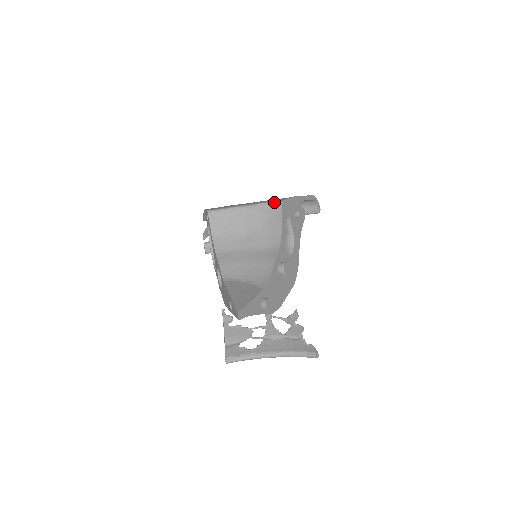
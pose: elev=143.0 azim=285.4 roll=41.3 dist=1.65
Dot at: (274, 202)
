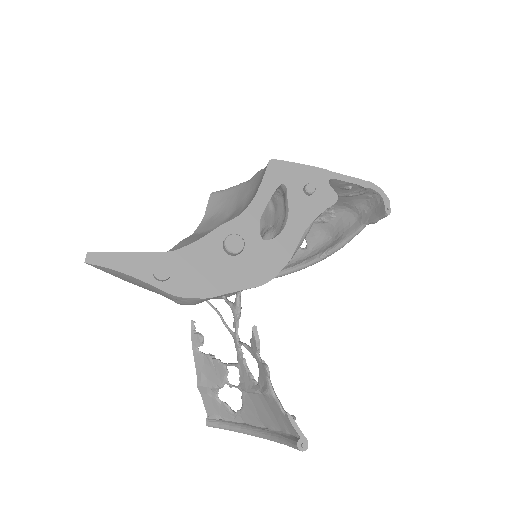
Dot at: occluded
